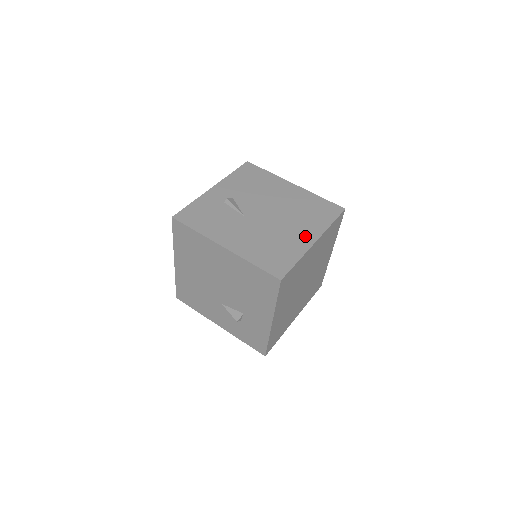
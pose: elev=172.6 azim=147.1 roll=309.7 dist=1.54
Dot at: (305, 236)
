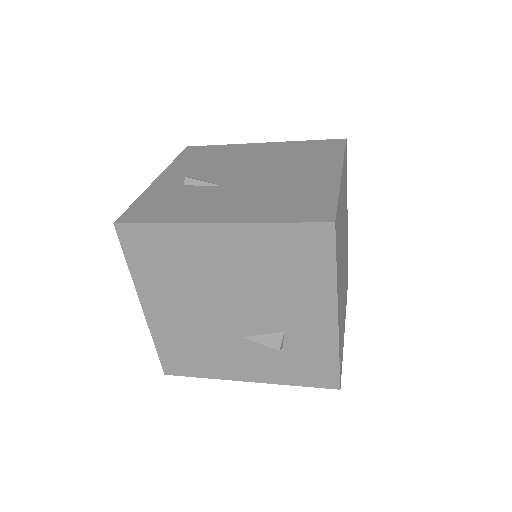
Dot at: (322, 173)
